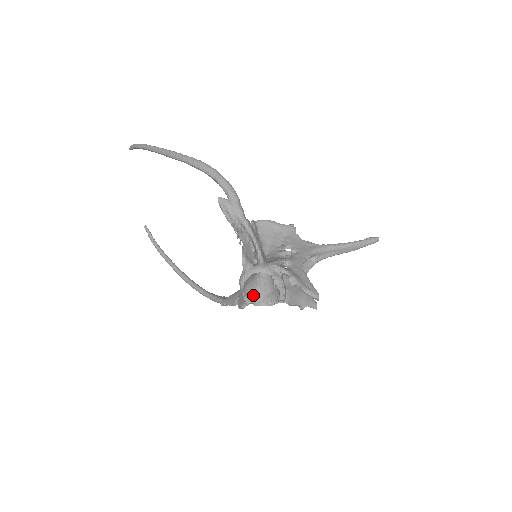
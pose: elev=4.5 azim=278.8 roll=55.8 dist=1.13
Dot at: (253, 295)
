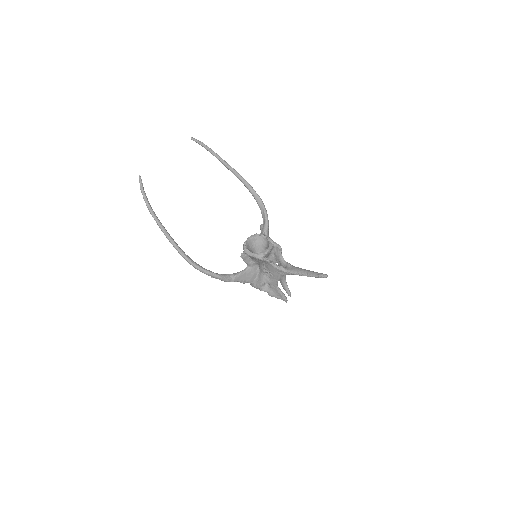
Dot at: occluded
